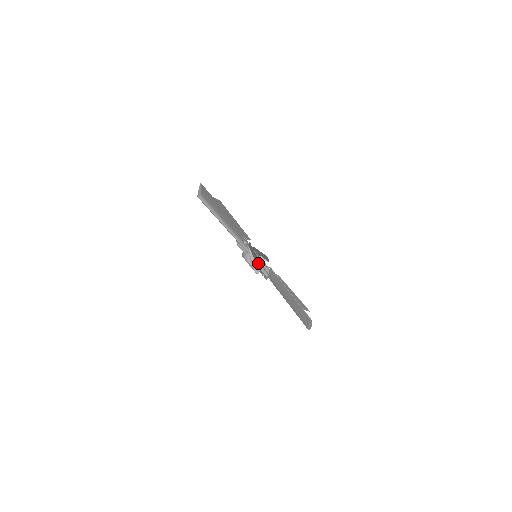
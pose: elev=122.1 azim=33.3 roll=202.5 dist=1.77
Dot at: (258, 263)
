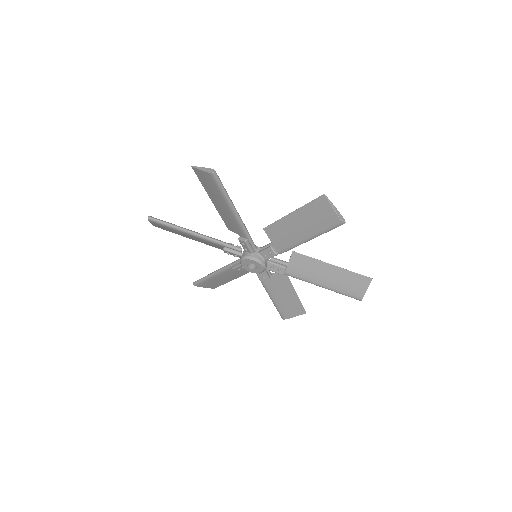
Dot at: occluded
